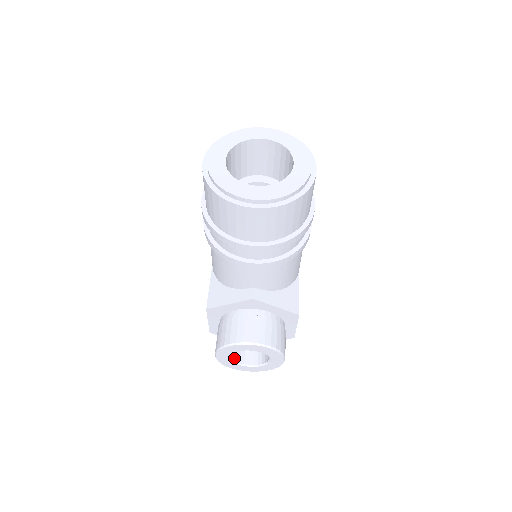
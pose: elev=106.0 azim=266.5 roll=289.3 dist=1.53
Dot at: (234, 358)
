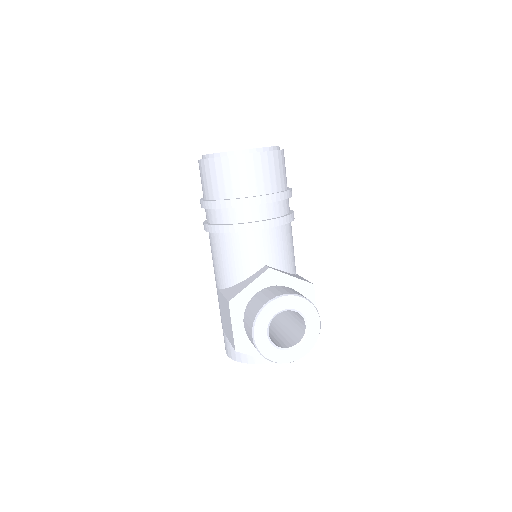
Dot at: (271, 342)
